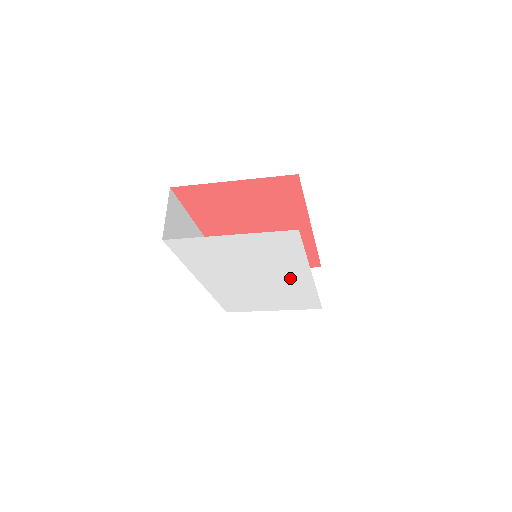
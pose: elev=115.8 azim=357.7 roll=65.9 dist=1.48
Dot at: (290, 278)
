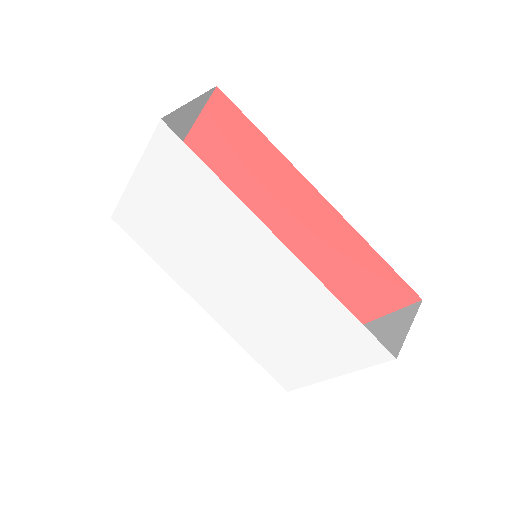
Dot at: (263, 258)
